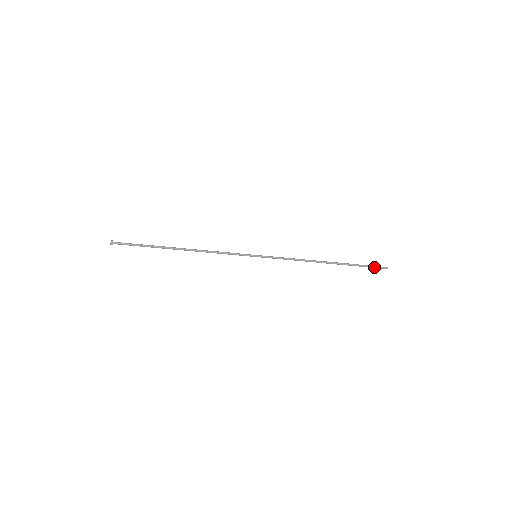
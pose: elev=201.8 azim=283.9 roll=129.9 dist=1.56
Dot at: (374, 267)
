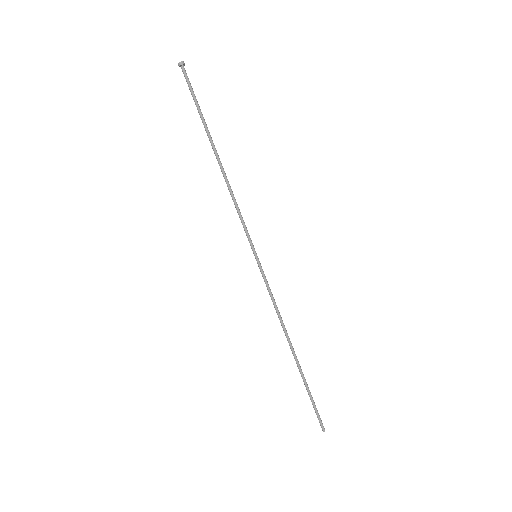
Dot at: (318, 413)
